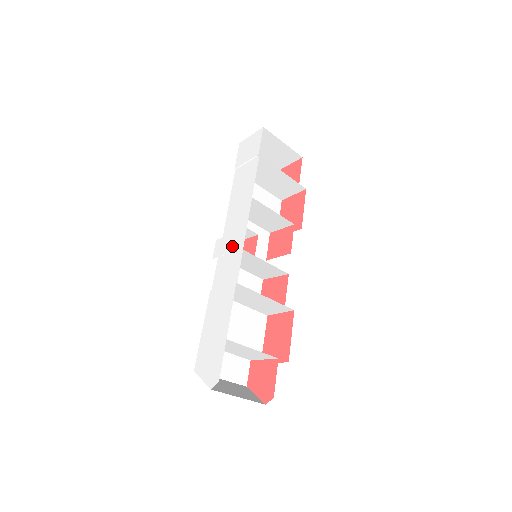
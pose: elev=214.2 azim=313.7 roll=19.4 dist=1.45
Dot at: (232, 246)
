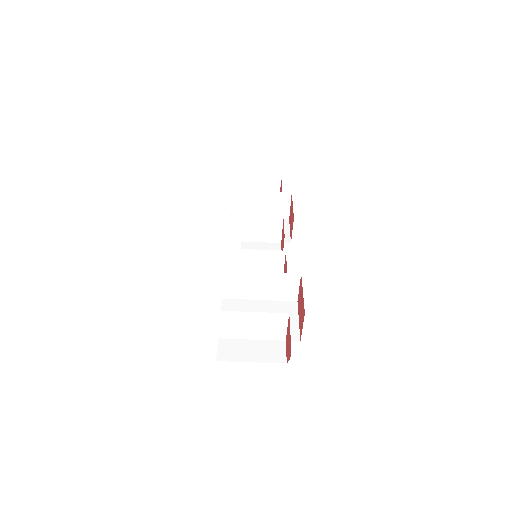
Dot at: occluded
